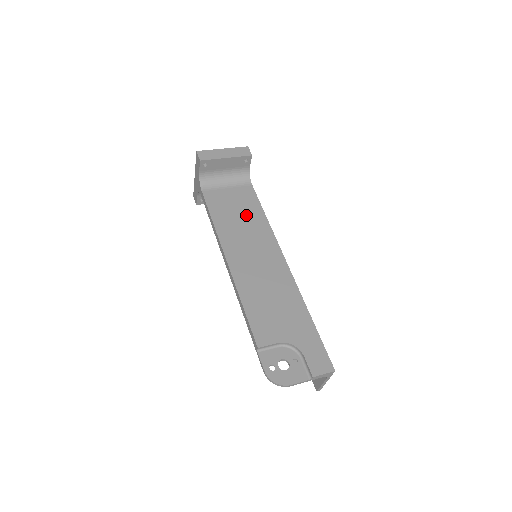
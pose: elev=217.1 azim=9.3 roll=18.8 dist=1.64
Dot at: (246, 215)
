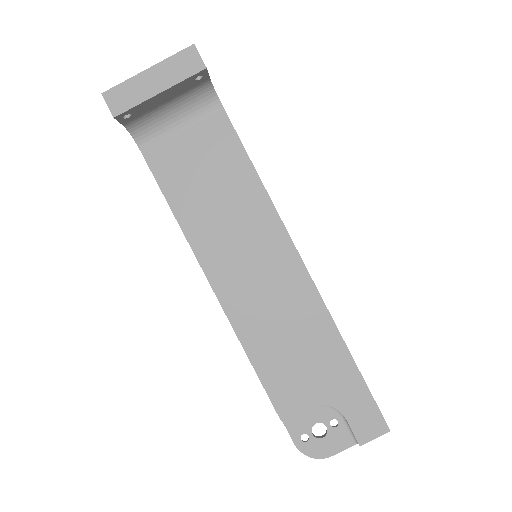
Dot at: (225, 185)
